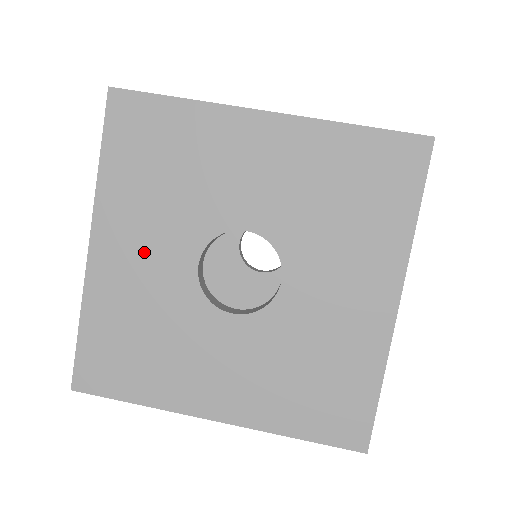
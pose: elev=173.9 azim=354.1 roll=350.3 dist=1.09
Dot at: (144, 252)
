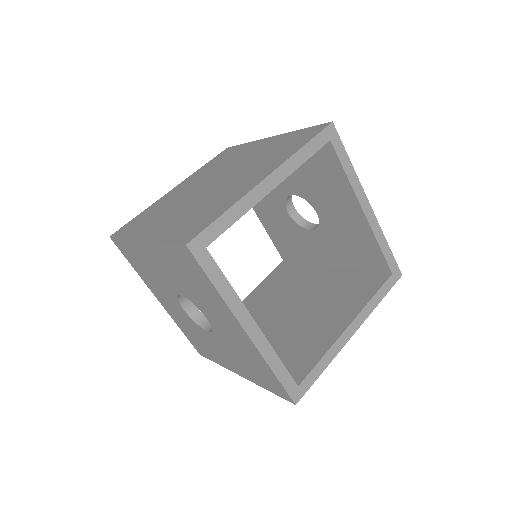
Dot at: (169, 303)
